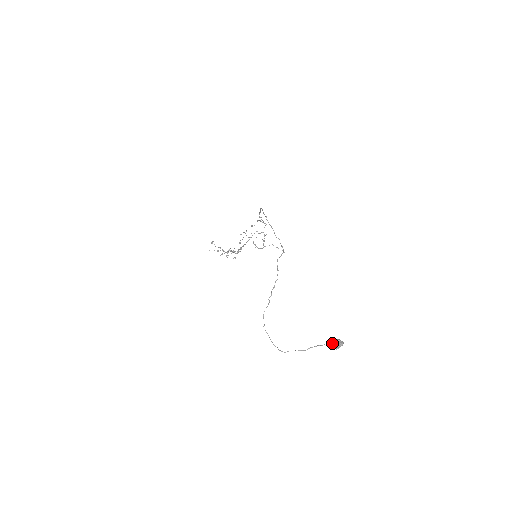
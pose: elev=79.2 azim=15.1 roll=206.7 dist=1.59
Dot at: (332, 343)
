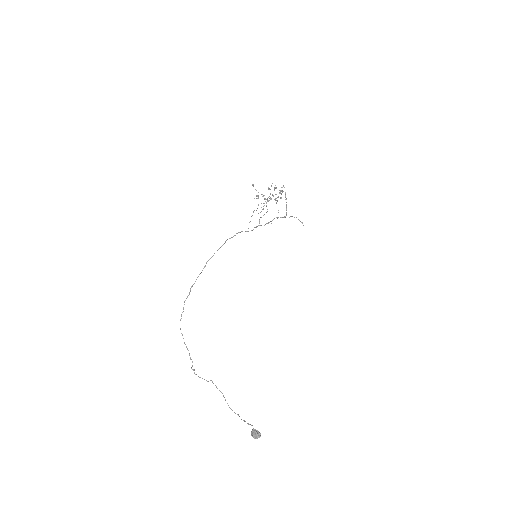
Dot at: (251, 433)
